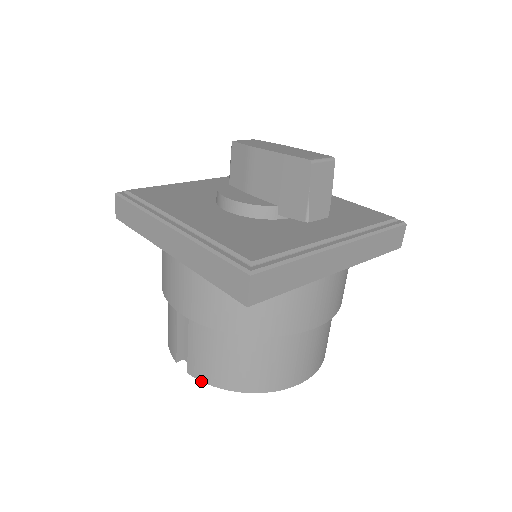
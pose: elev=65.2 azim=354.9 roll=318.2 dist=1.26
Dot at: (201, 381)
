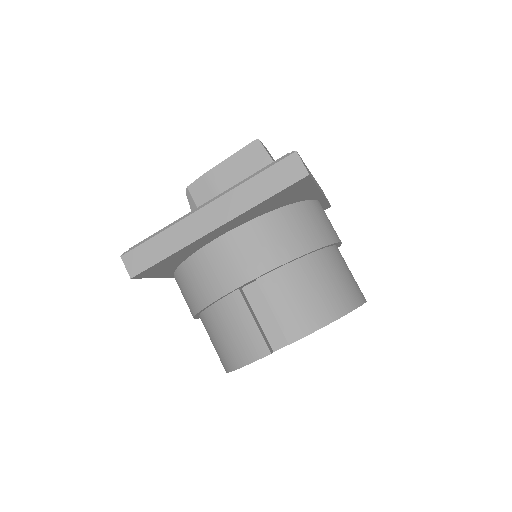
Dot at: occluded
